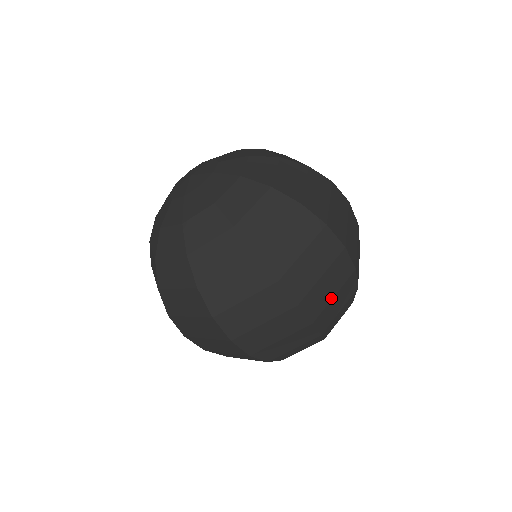
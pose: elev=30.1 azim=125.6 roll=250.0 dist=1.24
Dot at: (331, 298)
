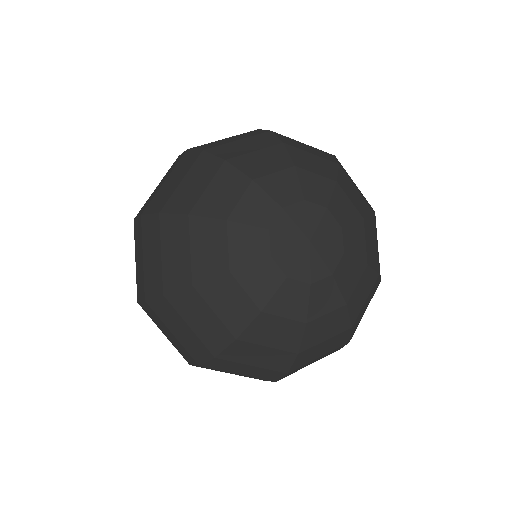
Dot at: occluded
